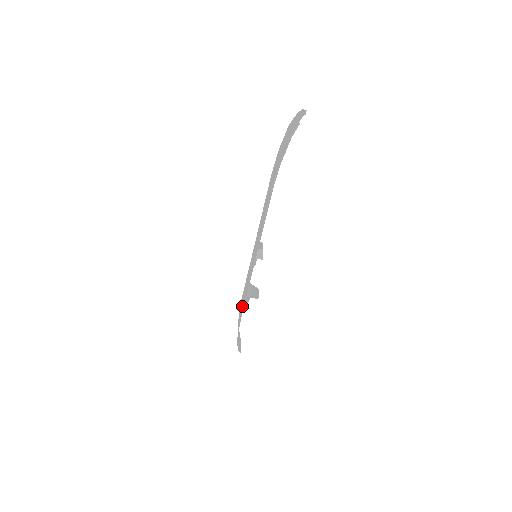
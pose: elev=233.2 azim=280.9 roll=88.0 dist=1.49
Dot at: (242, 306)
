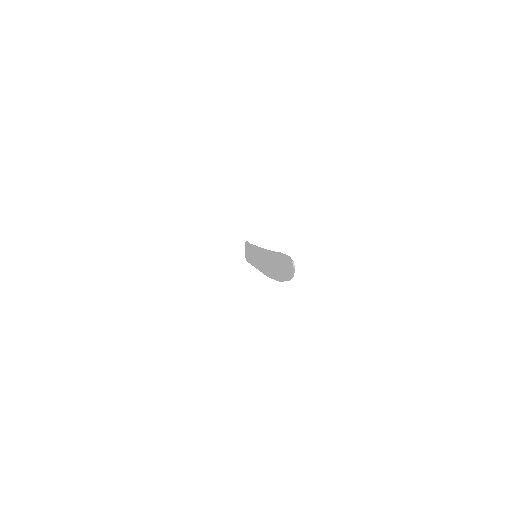
Dot at: (247, 260)
